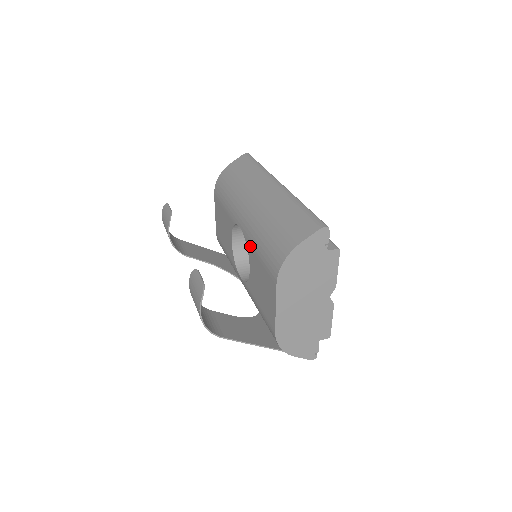
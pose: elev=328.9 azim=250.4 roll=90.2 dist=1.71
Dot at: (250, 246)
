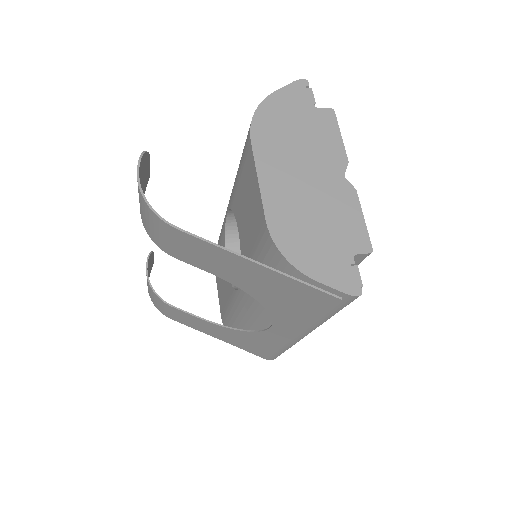
Dot at: (233, 197)
